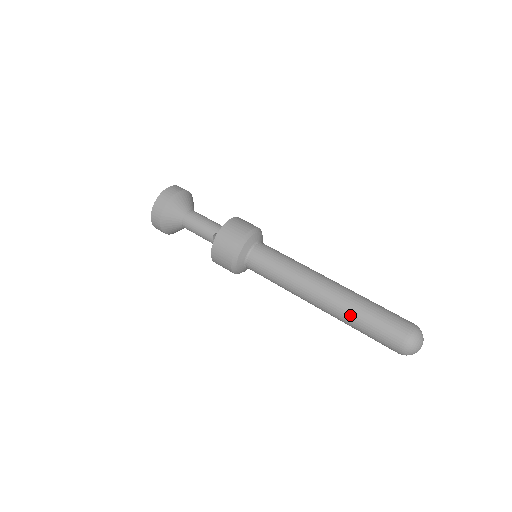
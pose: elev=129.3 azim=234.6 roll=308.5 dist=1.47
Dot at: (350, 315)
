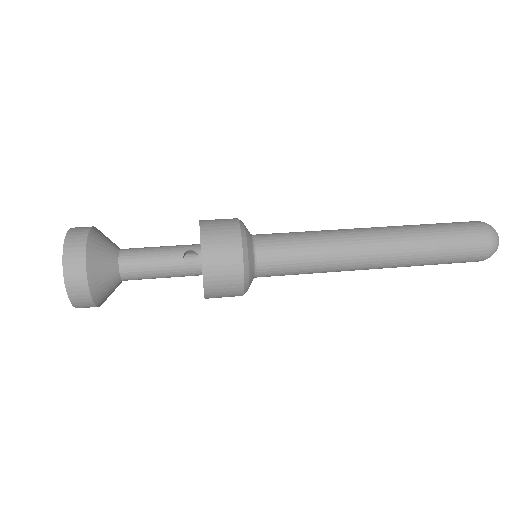
Dot at: (420, 242)
